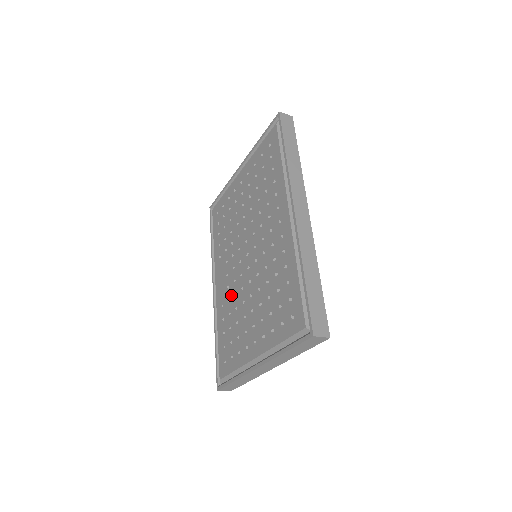
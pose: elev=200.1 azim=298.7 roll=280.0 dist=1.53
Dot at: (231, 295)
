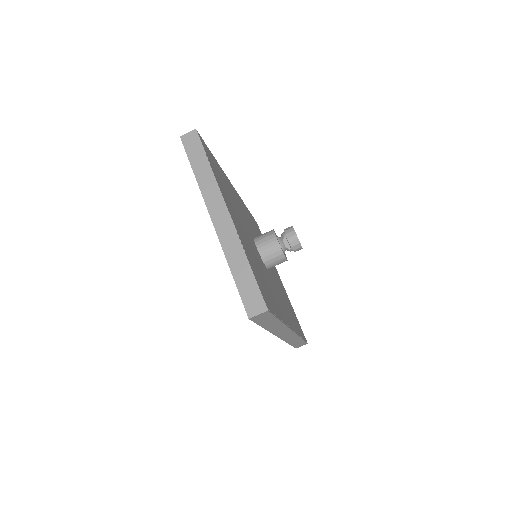
Dot at: occluded
